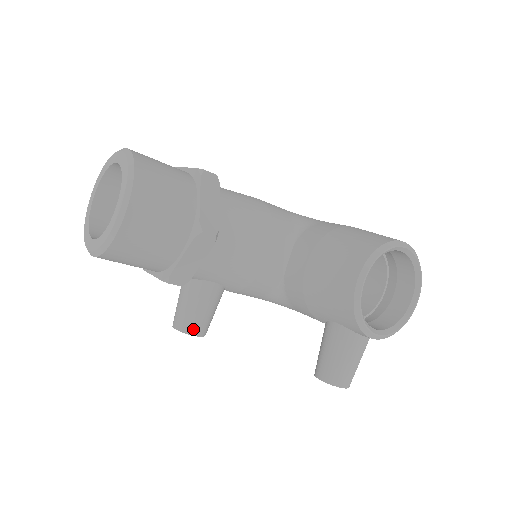
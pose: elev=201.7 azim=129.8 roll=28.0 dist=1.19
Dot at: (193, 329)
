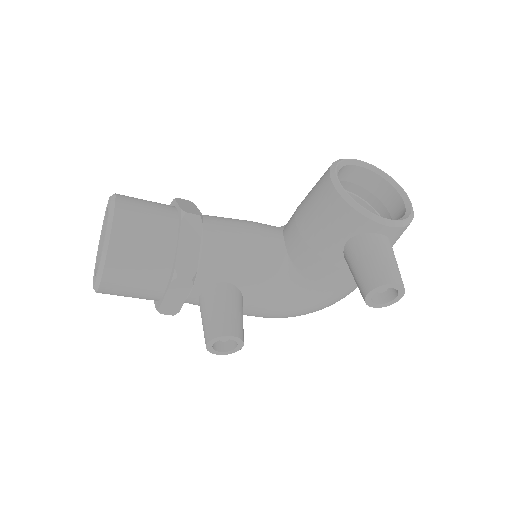
Dot at: (224, 330)
